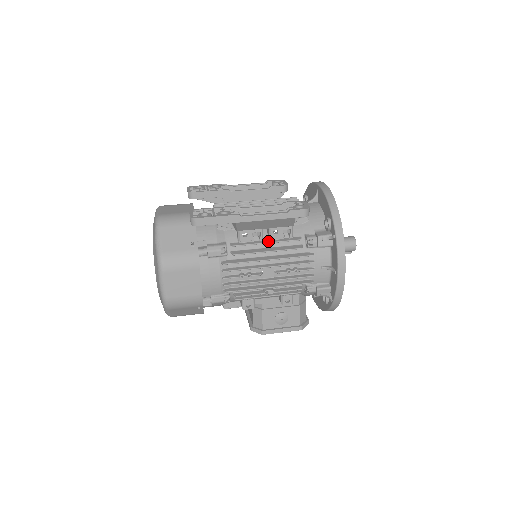
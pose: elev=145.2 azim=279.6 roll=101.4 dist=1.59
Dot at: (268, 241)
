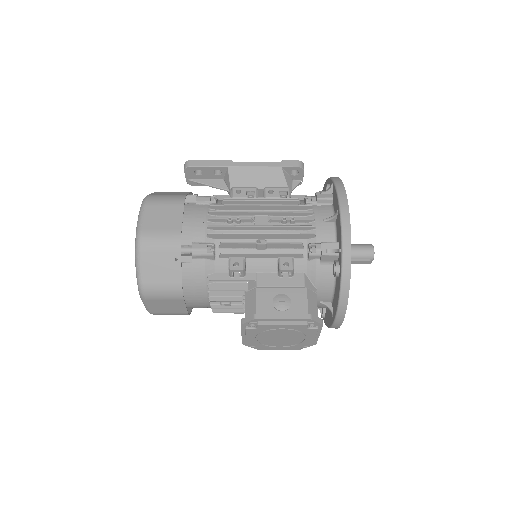
Dot at: (262, 199)
